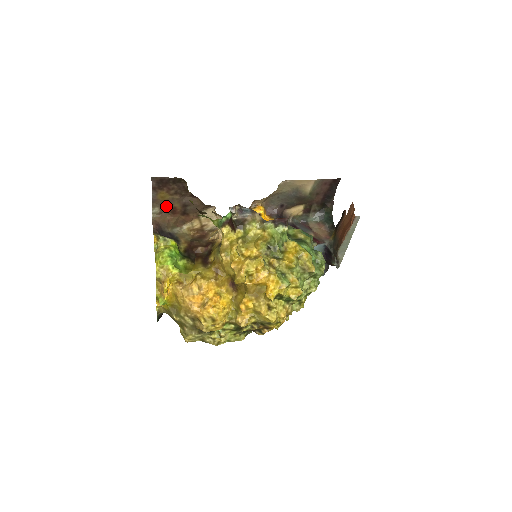
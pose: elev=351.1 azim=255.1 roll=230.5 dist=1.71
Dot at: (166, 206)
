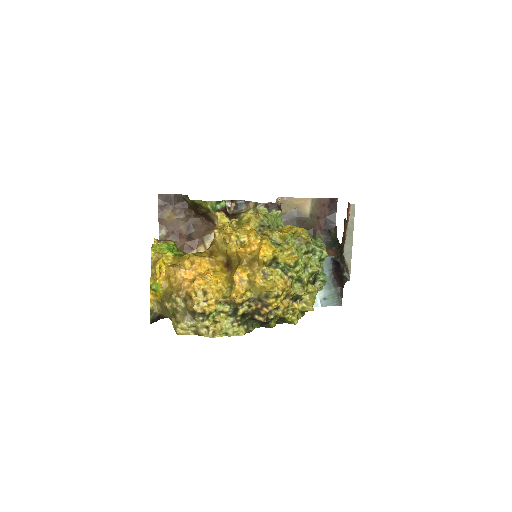
Dot at: (172, 229)
